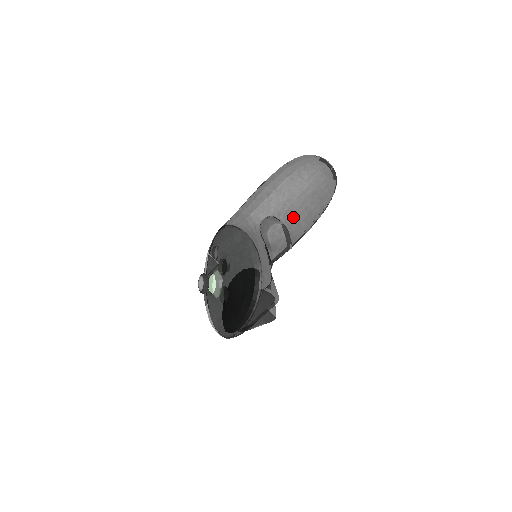
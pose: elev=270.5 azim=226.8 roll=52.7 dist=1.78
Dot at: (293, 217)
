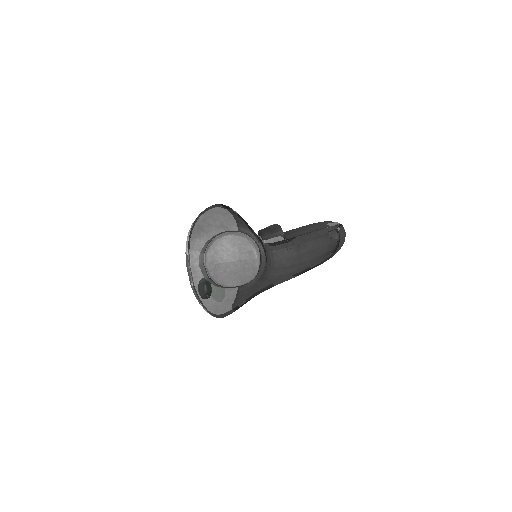
Dot at: occluded
